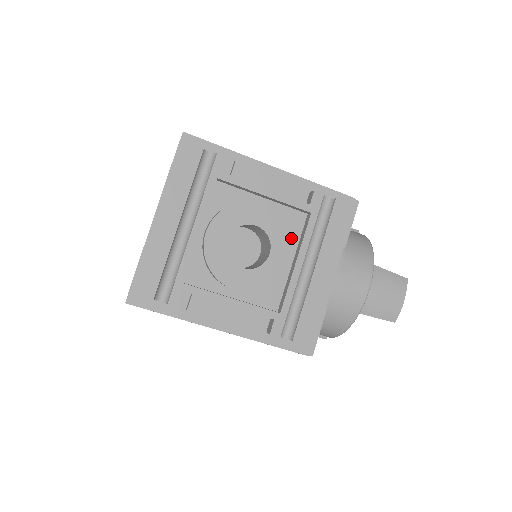
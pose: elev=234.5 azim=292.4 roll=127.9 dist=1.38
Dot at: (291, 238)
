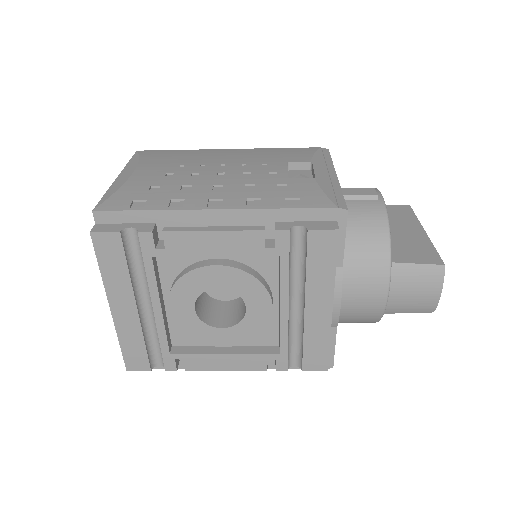
Dot at: (265, 288)
